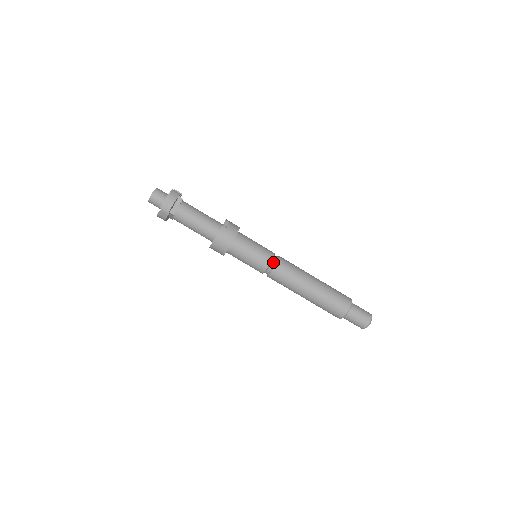
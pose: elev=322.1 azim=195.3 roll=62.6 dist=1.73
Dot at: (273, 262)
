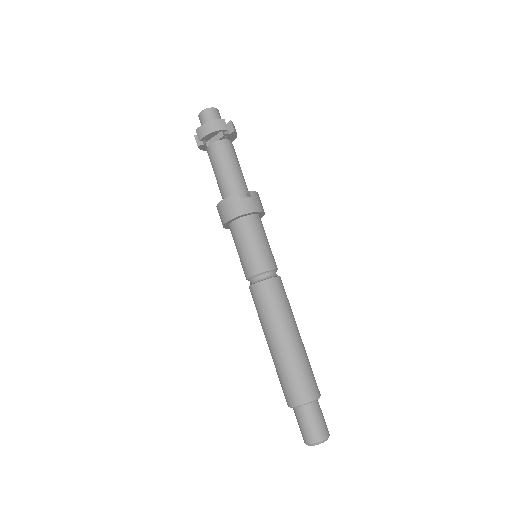
Dot at: (261, 277)
